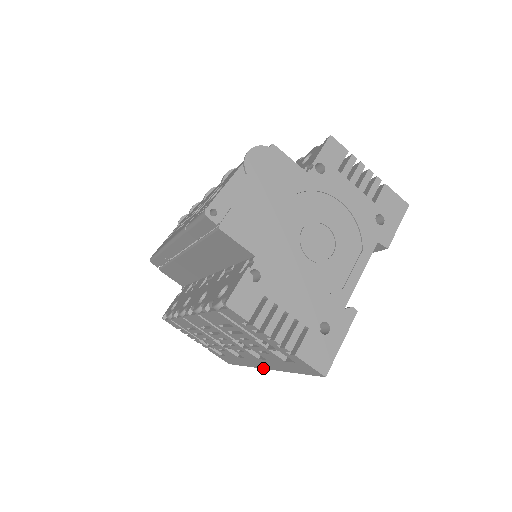
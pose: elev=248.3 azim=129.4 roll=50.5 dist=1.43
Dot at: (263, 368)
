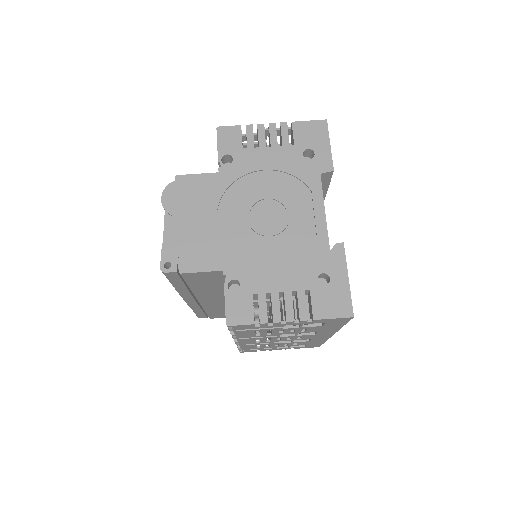
Dot at: (330, 336)
